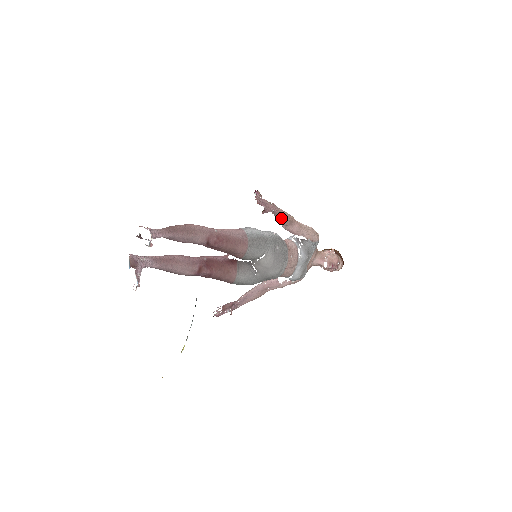
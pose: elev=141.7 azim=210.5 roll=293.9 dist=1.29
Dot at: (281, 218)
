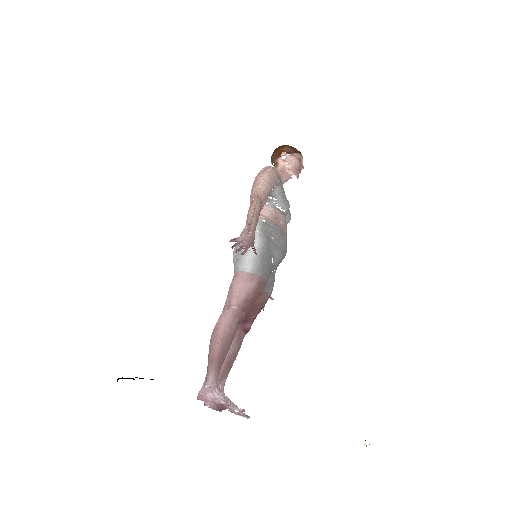
Dot at: (257, 221)
